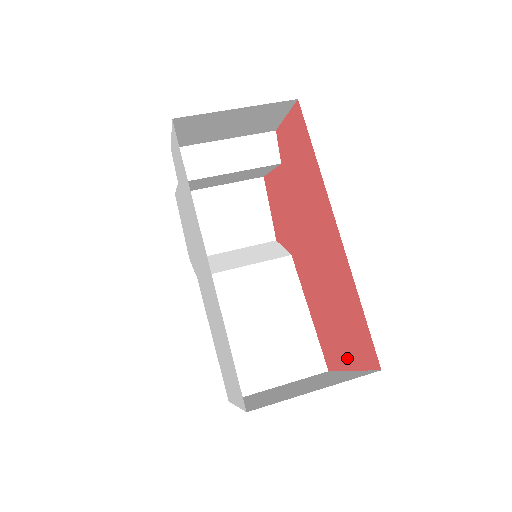
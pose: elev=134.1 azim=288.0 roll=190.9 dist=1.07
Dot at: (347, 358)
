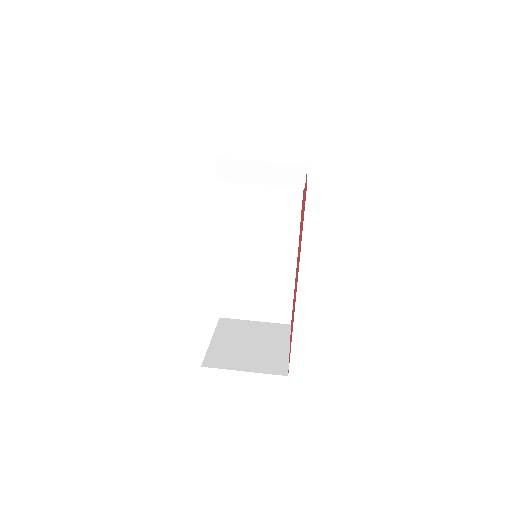
Dot at: (290, 341)
